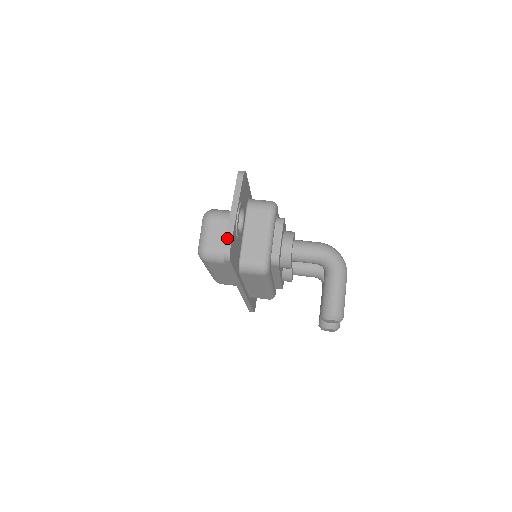
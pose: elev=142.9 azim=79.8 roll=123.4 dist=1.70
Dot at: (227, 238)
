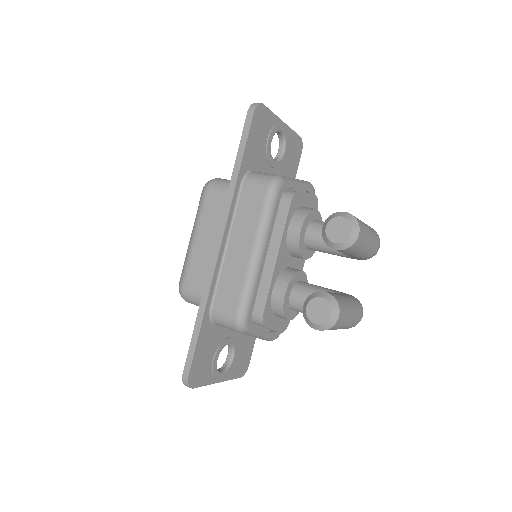
Dot at: occluded
